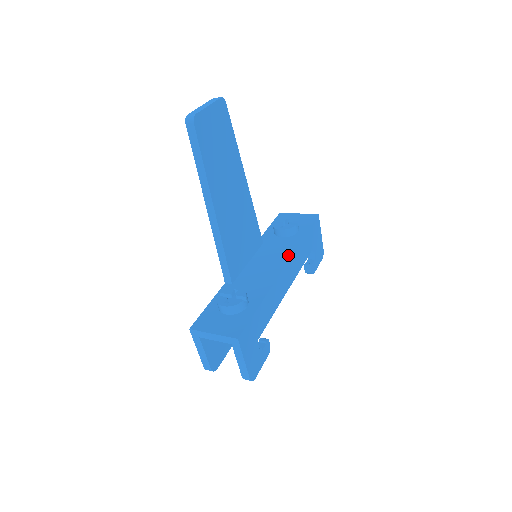
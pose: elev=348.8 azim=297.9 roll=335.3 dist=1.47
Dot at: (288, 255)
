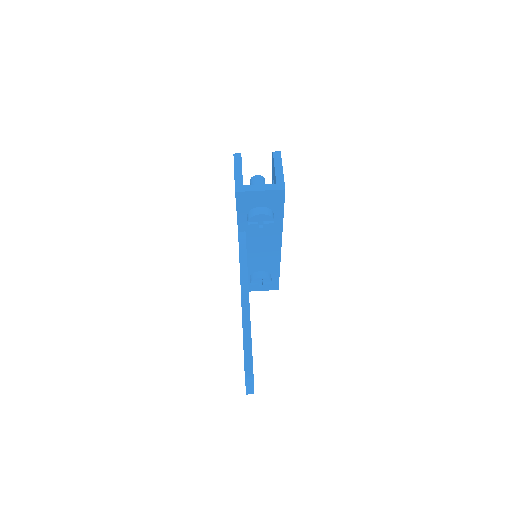
Dot at: (278, 240)
